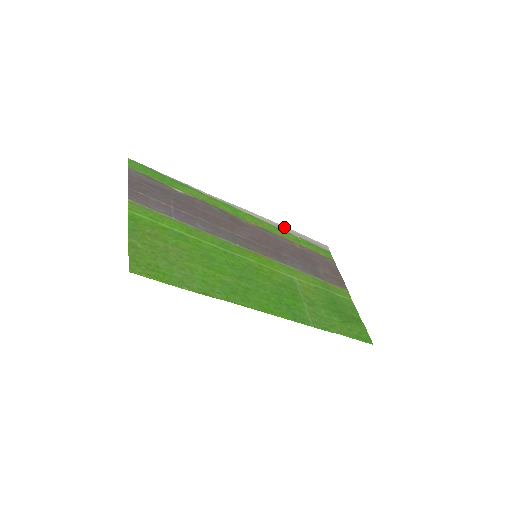
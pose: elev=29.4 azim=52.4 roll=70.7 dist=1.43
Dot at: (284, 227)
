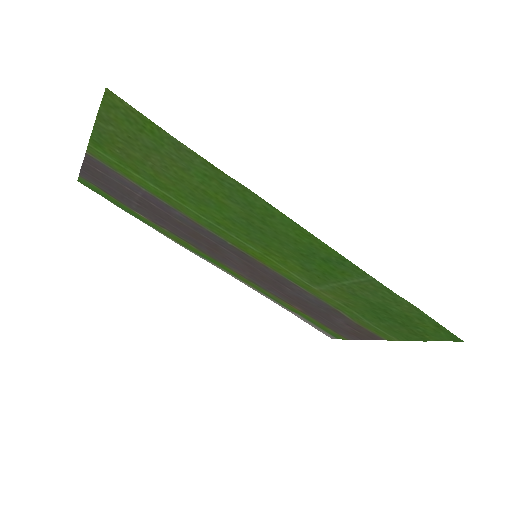
Dot at: occluded
